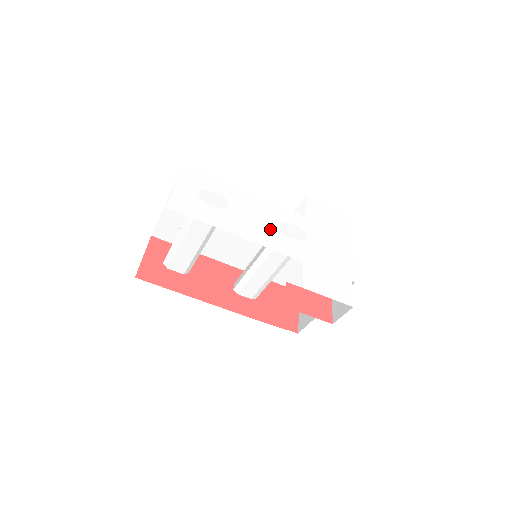
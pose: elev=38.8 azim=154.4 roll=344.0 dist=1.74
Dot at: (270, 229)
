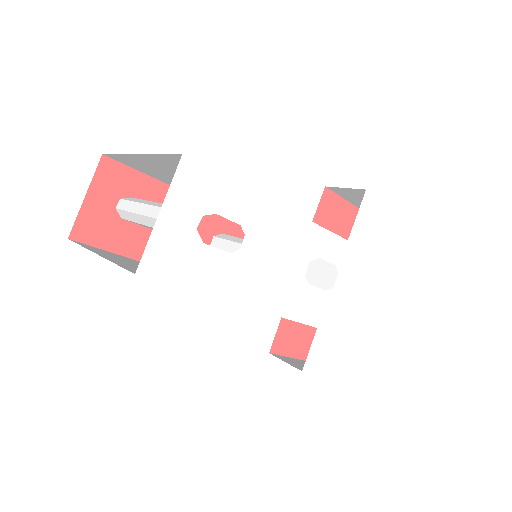
Dot at: (292, 278)
